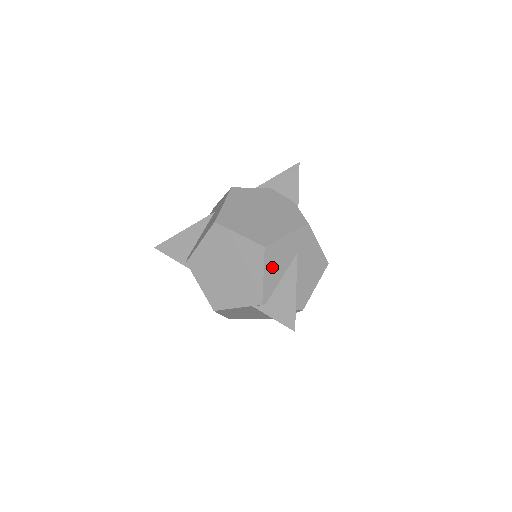
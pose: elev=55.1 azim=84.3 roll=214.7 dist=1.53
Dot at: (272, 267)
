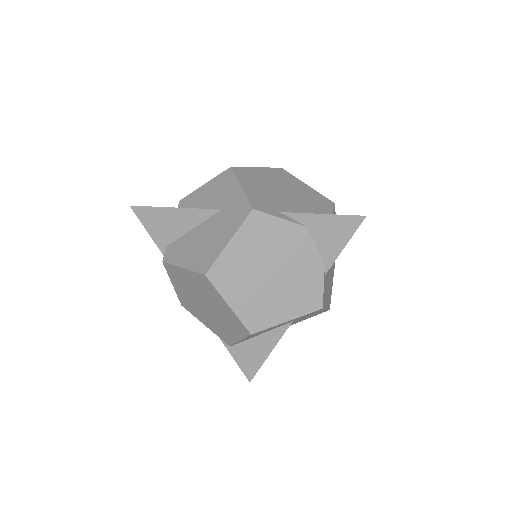
Dot at: (254, 335)
